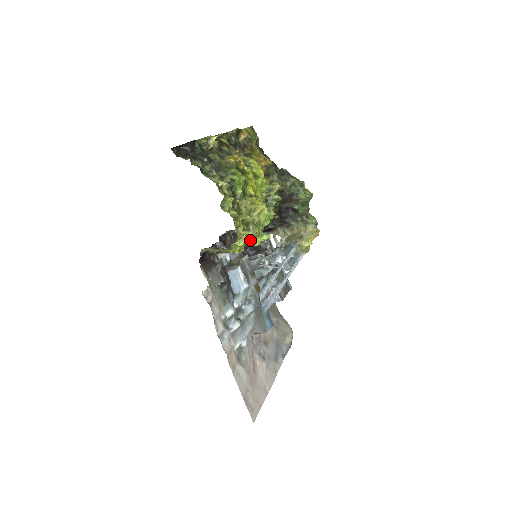
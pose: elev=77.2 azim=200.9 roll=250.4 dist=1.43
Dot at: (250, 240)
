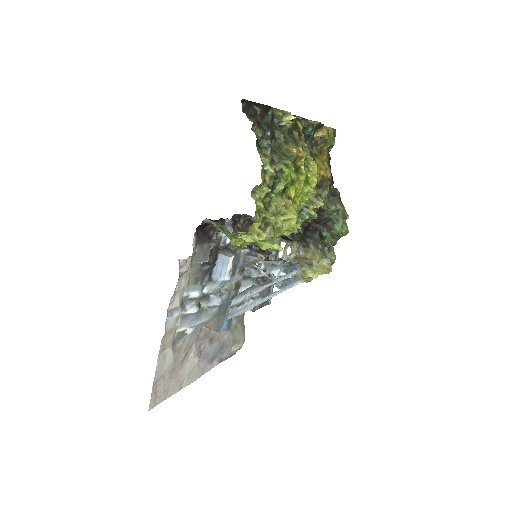
Dot at: (260, 240)
